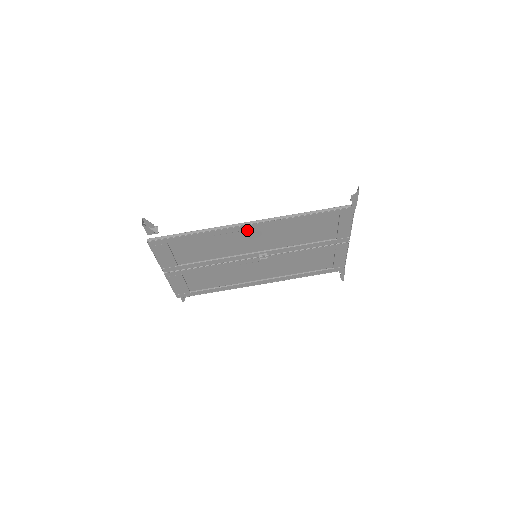
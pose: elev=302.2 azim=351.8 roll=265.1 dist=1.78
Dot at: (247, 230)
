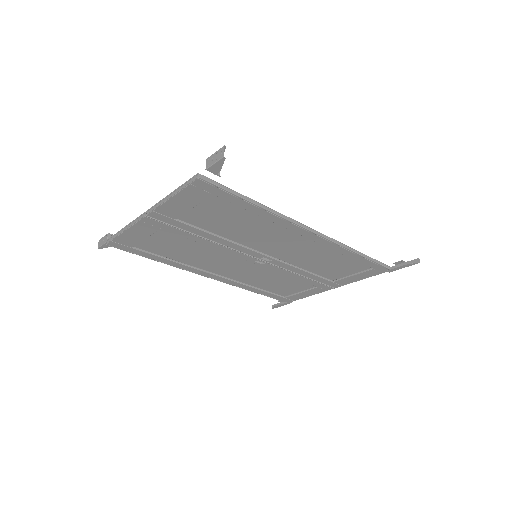
Dot at: (297, 233)
